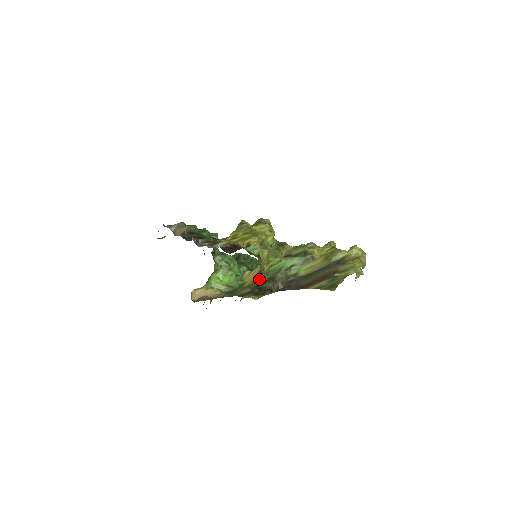
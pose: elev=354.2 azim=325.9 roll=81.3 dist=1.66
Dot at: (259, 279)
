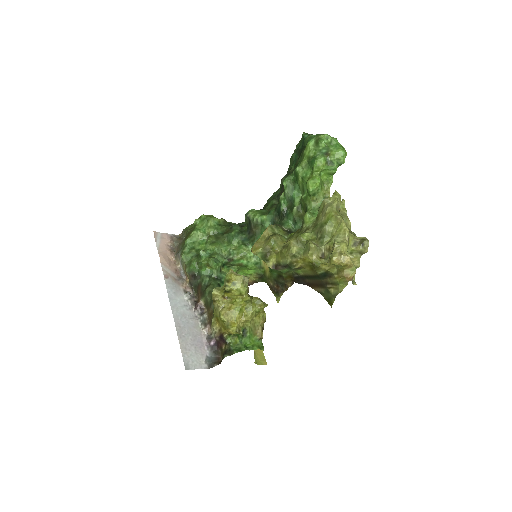
Dot at: (272, 273)
